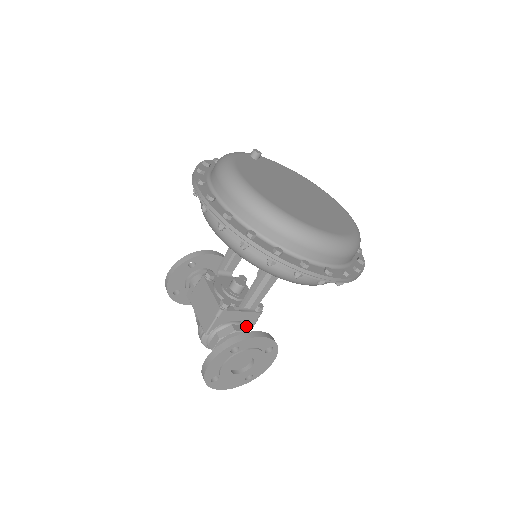
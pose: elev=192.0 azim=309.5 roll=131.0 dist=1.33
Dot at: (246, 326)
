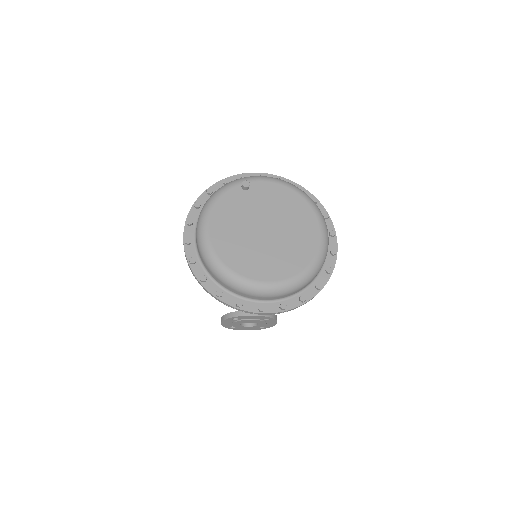
Dot at: occluded
